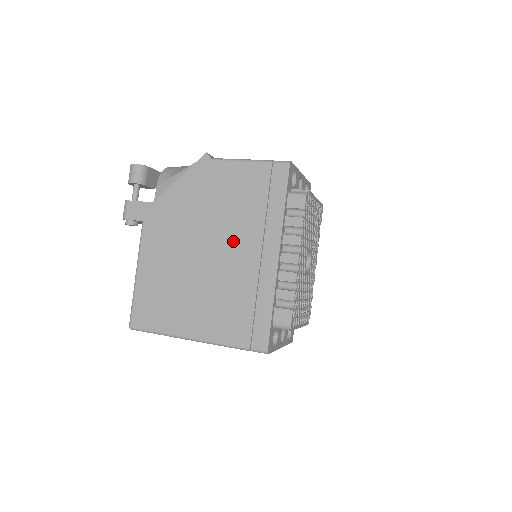
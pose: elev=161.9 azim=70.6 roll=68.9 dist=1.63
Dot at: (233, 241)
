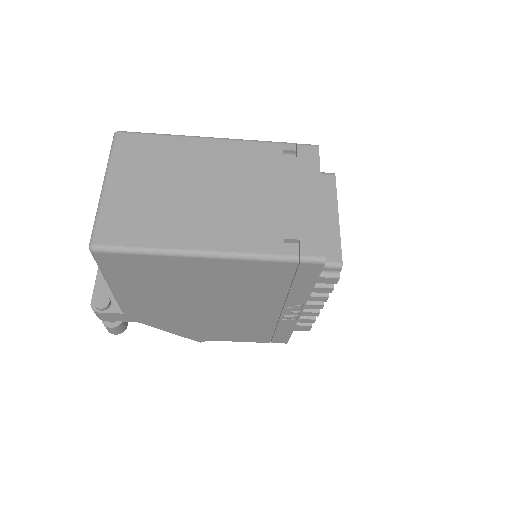
Dot at: occluded
